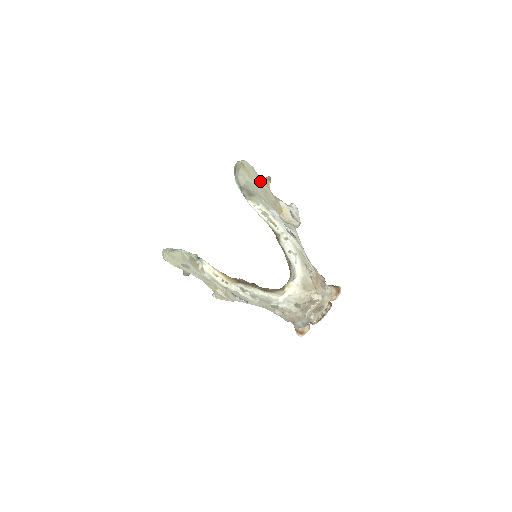
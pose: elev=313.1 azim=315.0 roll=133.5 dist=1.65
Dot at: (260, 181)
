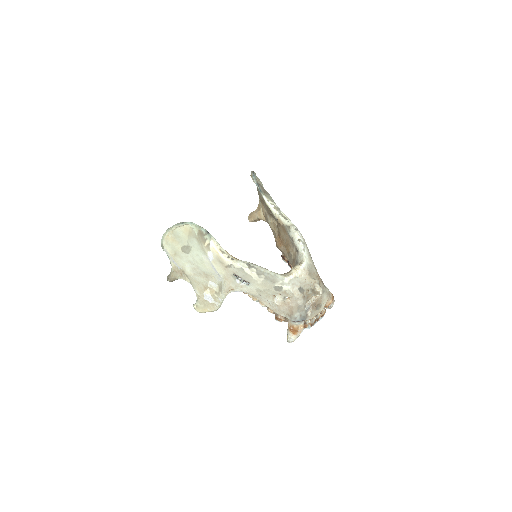
Dot at: occluded
